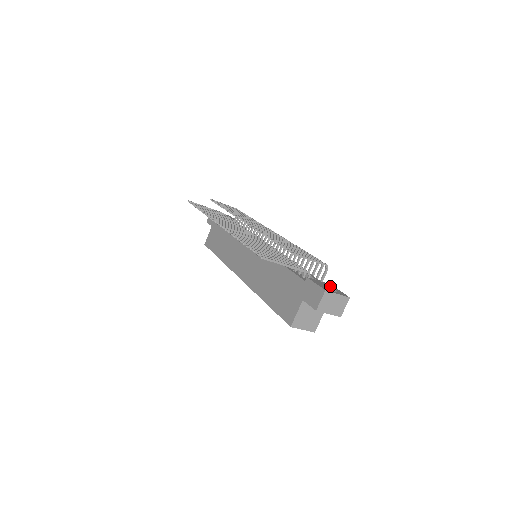
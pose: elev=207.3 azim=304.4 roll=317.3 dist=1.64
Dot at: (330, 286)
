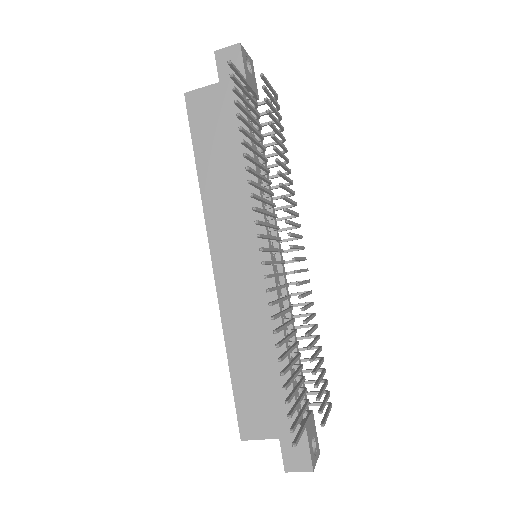
Dot at: (314, 427)
